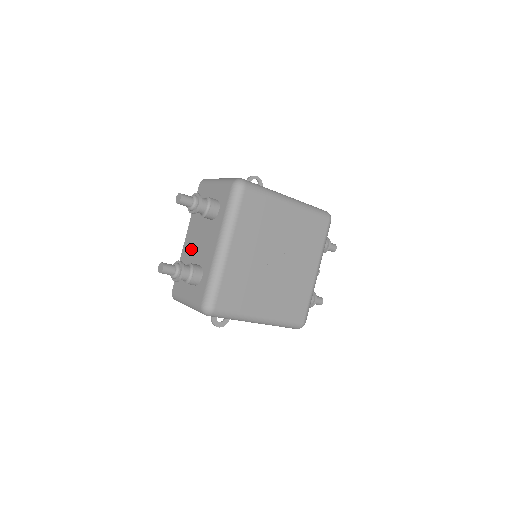
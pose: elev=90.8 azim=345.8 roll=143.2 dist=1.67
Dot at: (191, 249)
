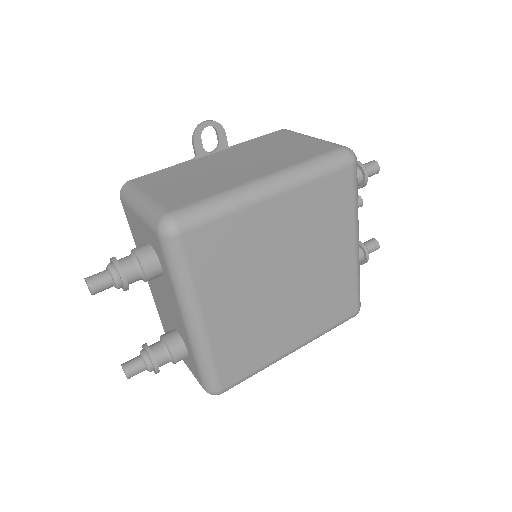
Dot at: (158, 299)
